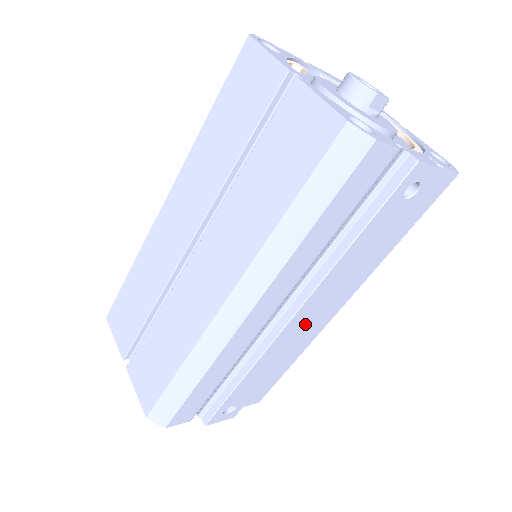
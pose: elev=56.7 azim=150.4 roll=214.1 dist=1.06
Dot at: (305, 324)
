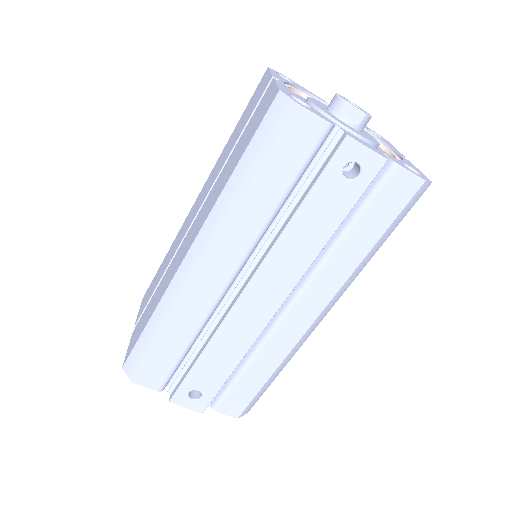
Dot at: (264, 307)
